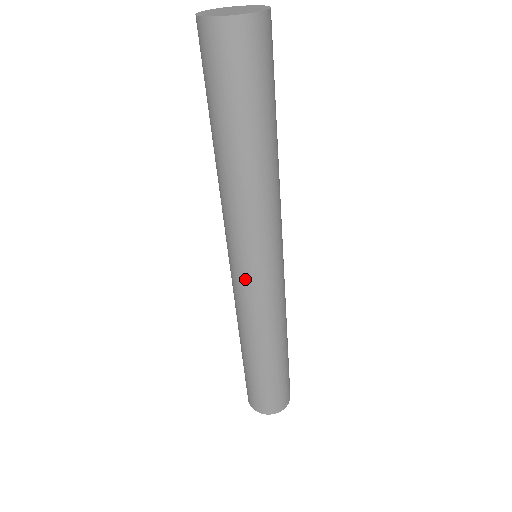
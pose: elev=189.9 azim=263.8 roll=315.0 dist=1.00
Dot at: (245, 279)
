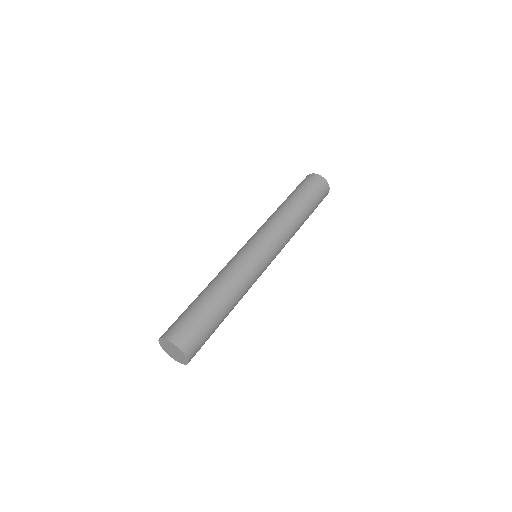
Dot at: occluded
